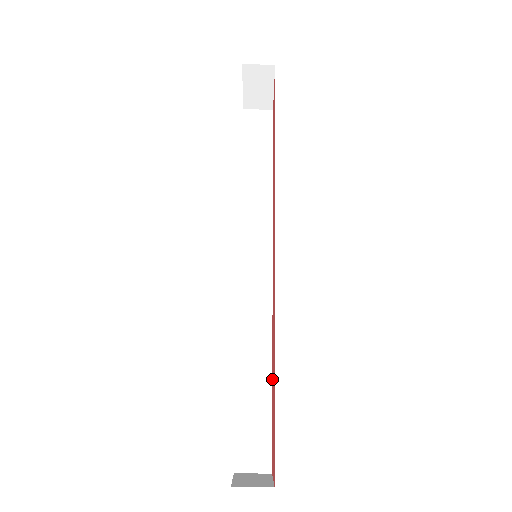
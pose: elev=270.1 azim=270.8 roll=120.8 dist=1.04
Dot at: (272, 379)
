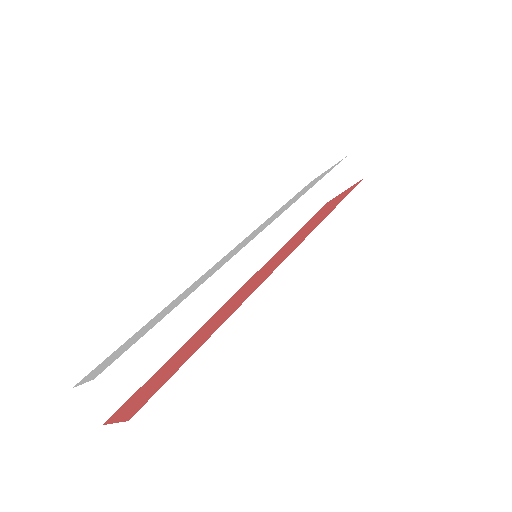
Dot at: (179, 350)
